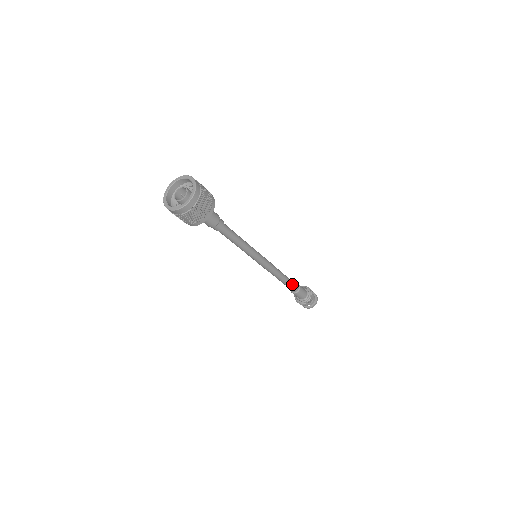
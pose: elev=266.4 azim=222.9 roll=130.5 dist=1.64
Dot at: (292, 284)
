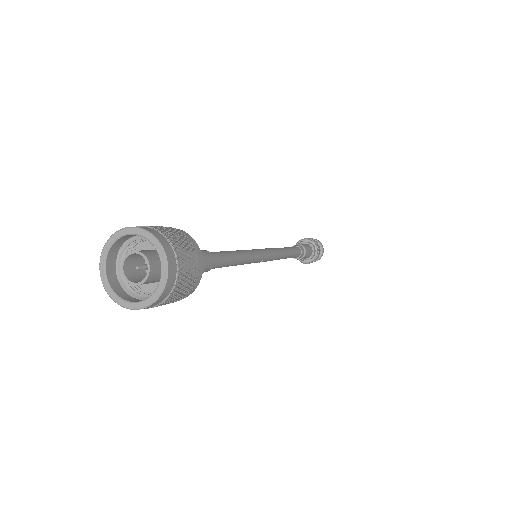
Dot at: (297, 252)
